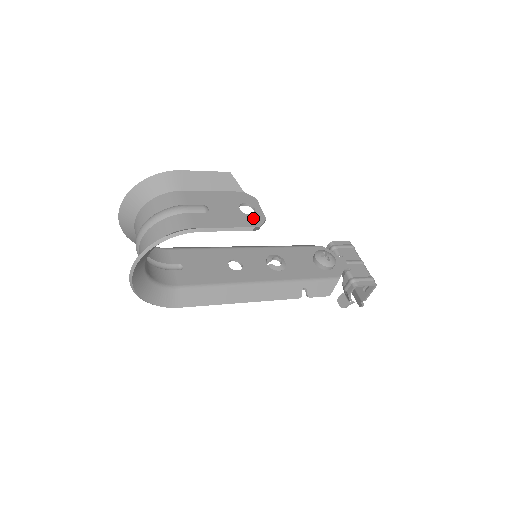
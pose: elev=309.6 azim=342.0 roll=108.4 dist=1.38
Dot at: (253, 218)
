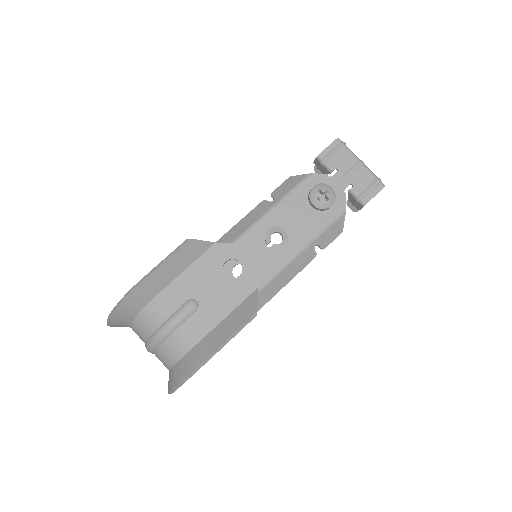
Dot at: (245, 279)
